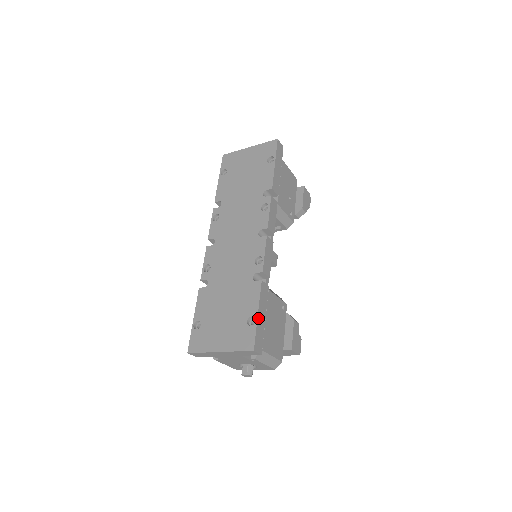
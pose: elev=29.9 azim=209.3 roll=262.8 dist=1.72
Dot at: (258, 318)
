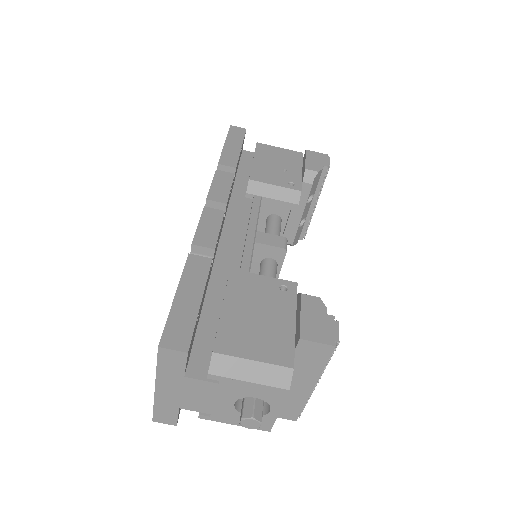
Dot at: (176, 300)
